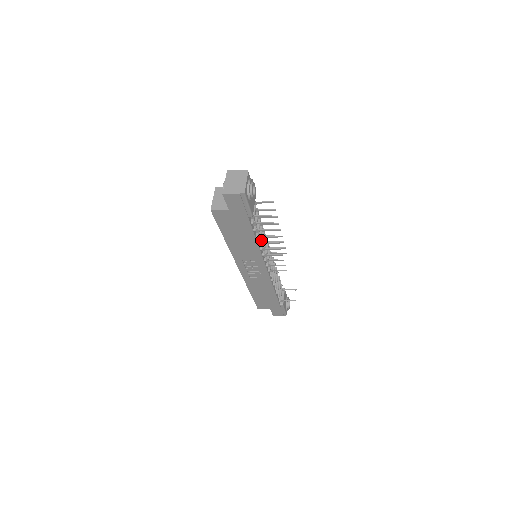
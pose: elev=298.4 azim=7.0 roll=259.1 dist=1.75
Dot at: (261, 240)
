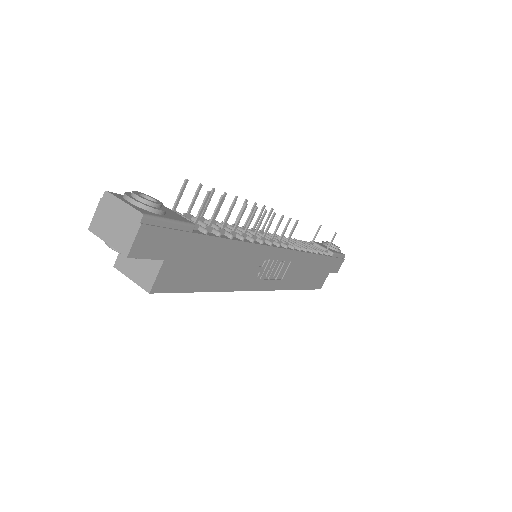
Dot at: occluded
